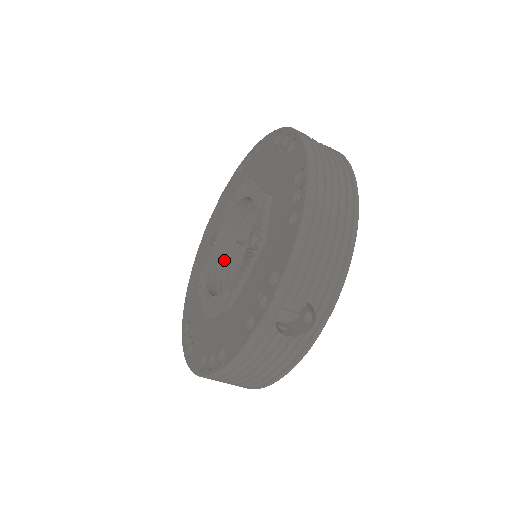
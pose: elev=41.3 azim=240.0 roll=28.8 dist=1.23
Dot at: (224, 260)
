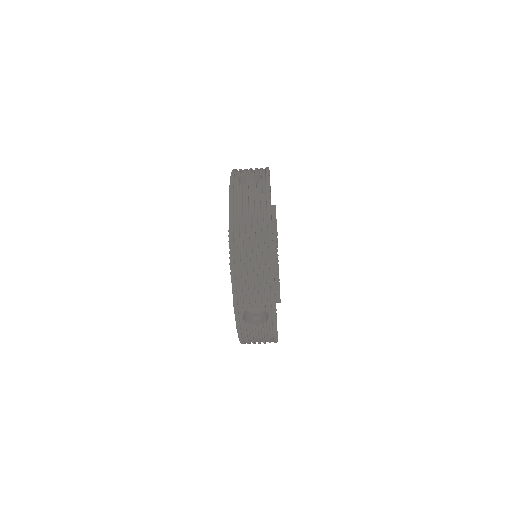
Dot at: occluded
